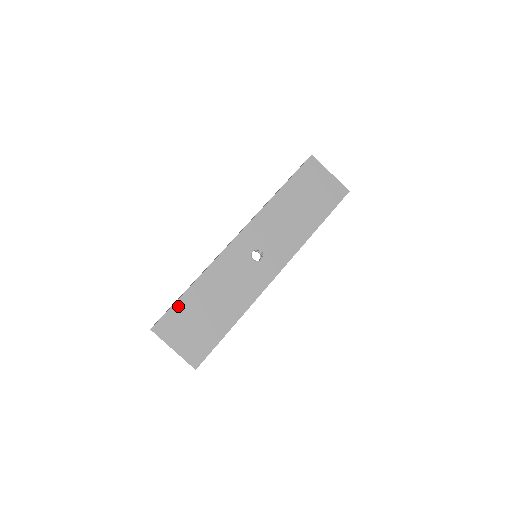
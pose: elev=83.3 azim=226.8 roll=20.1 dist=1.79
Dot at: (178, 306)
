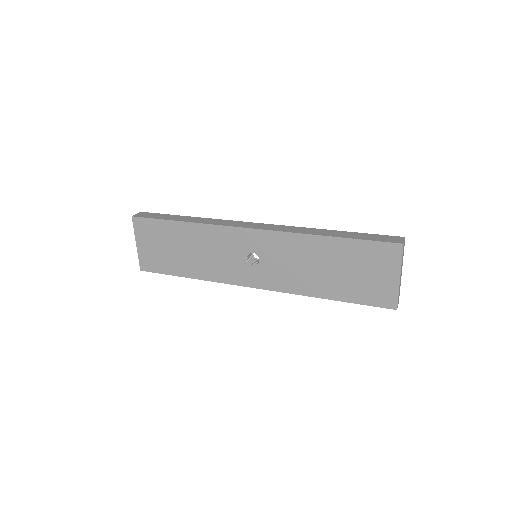
Dot at: (162, 224)
